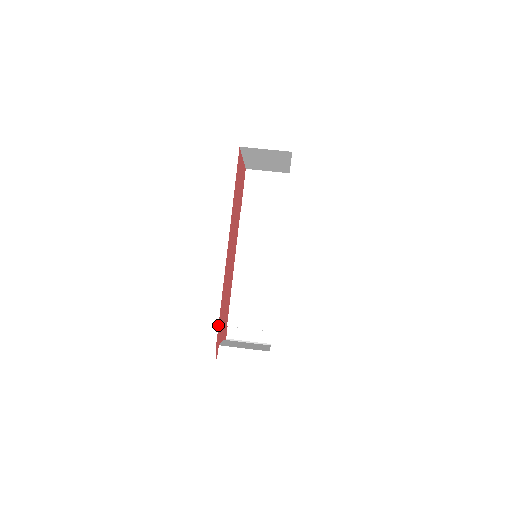
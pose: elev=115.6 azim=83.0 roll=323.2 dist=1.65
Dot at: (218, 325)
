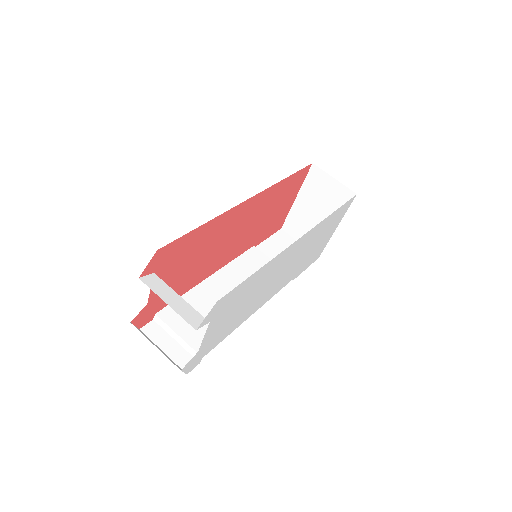
Dot at: (184, 235)
